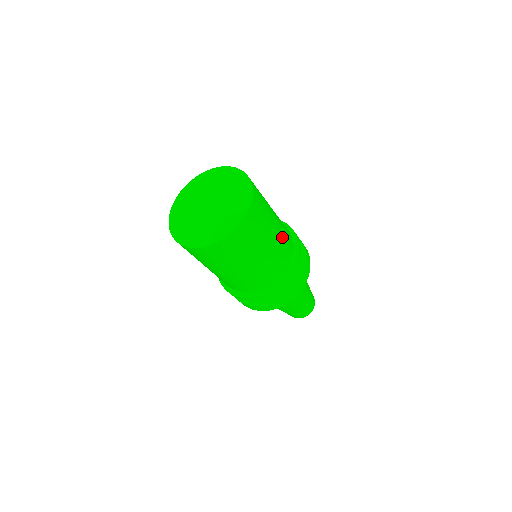
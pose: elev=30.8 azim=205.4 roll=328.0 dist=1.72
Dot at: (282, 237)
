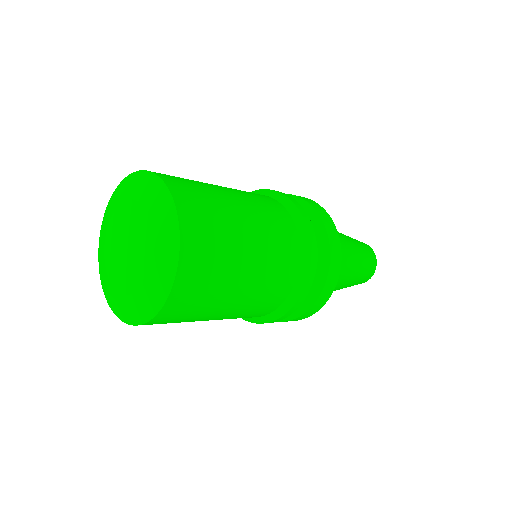
Dot at: (269, 234)
